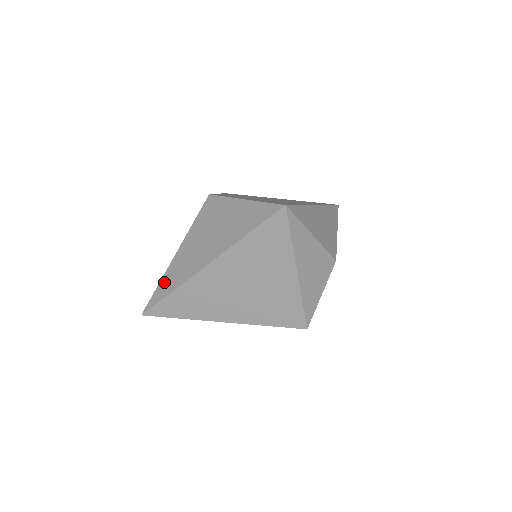
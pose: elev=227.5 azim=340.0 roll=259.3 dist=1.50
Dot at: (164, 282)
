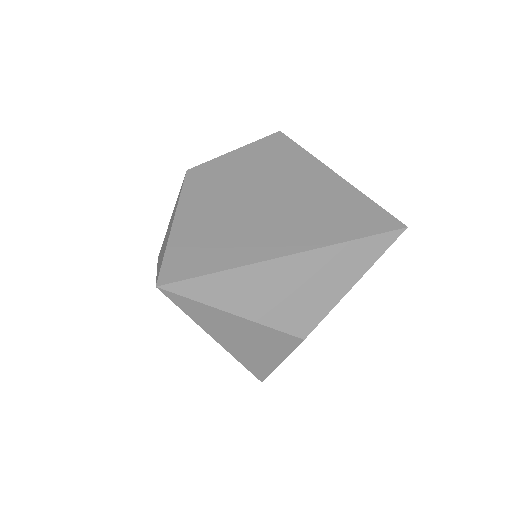
Dot at: occluded
